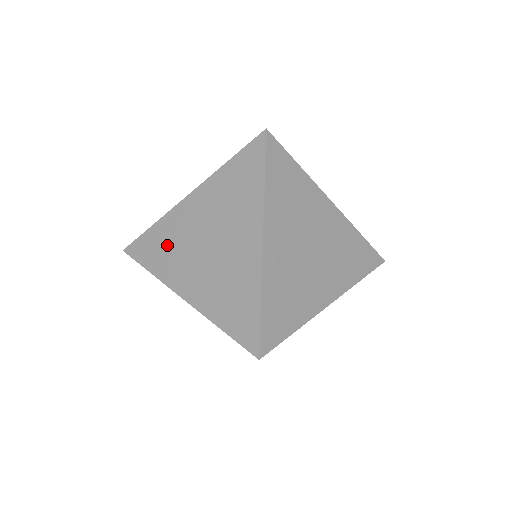
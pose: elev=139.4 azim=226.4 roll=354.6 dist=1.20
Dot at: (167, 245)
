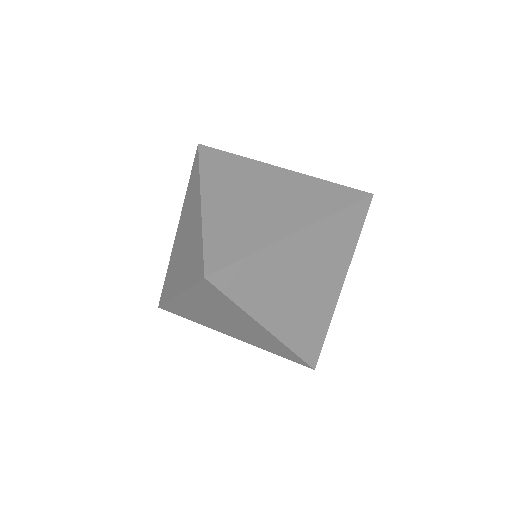
Dot at: (191, 314)
